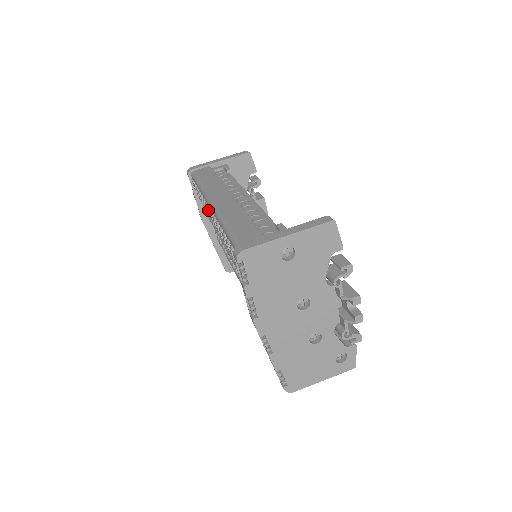
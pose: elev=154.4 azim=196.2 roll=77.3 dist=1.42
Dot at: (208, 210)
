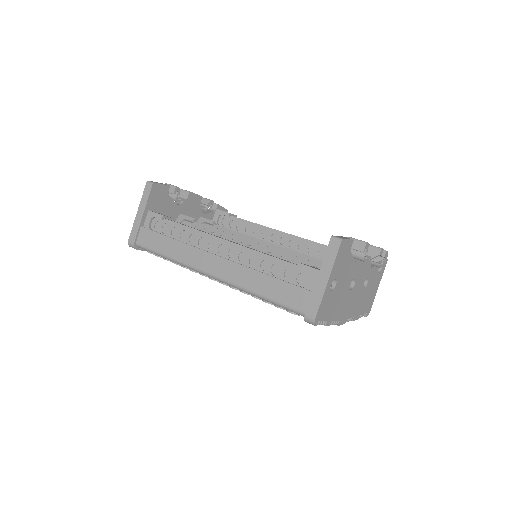
Dot at: (210, 278)
